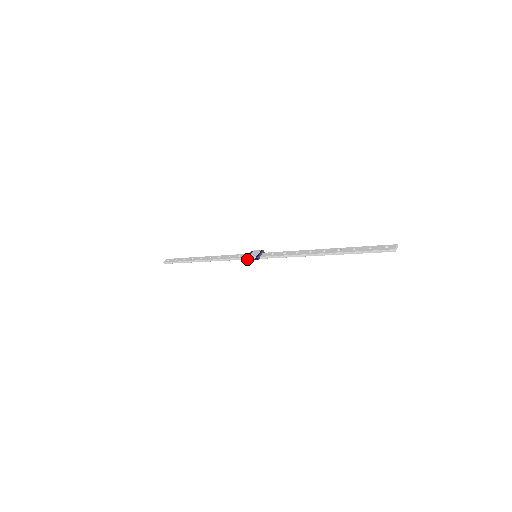
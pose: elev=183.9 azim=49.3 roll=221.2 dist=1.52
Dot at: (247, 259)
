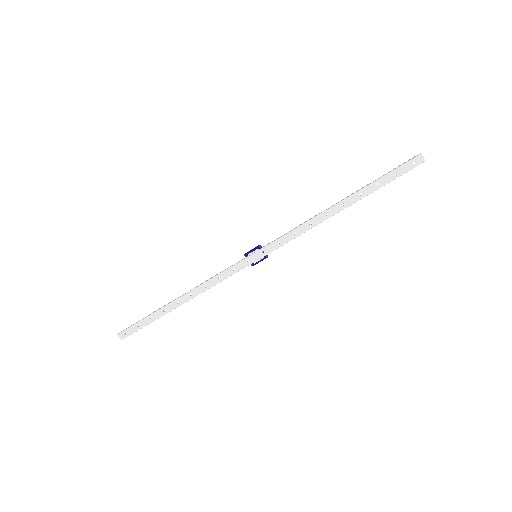
Dot at: (245, 254)
